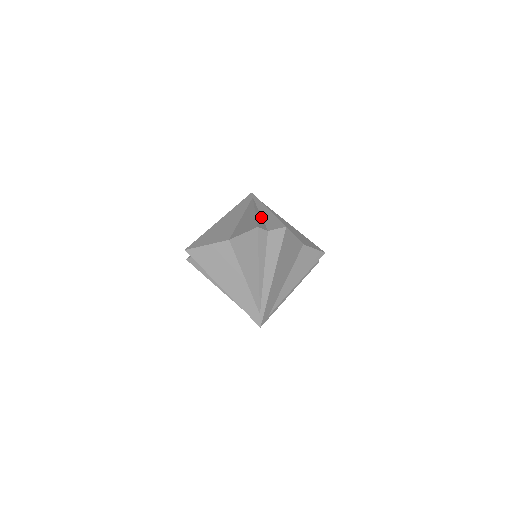
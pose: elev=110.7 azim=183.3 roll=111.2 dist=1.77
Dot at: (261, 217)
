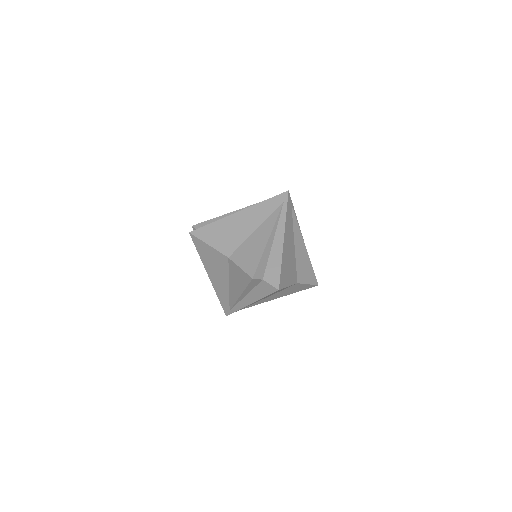
Dot at: (270, 250)
